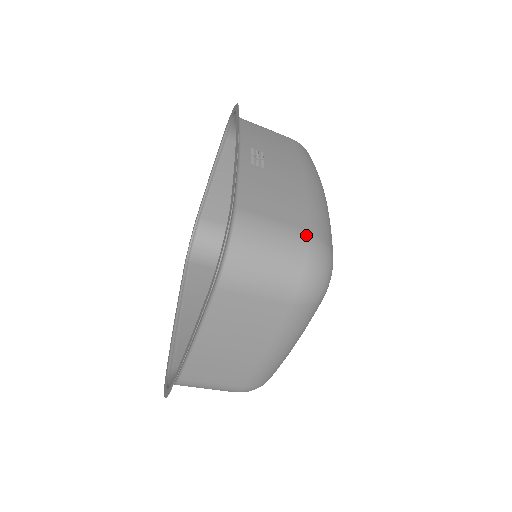
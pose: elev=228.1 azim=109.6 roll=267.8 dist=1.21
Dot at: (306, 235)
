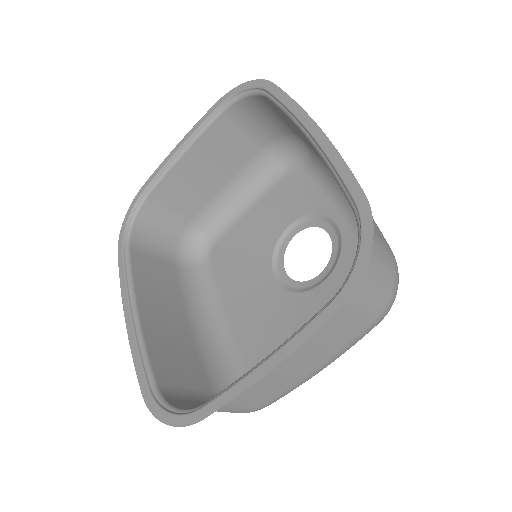
Dot at: (390, 250)
